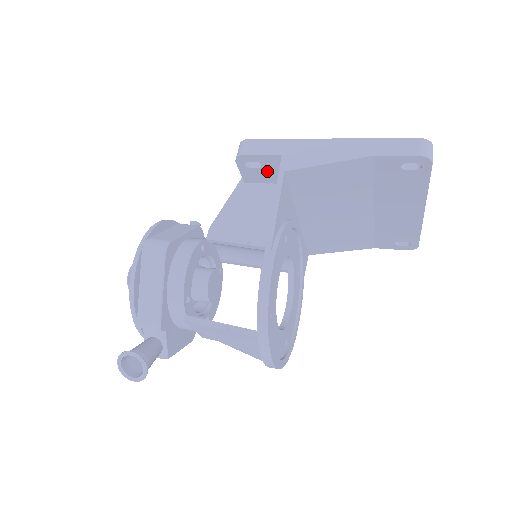
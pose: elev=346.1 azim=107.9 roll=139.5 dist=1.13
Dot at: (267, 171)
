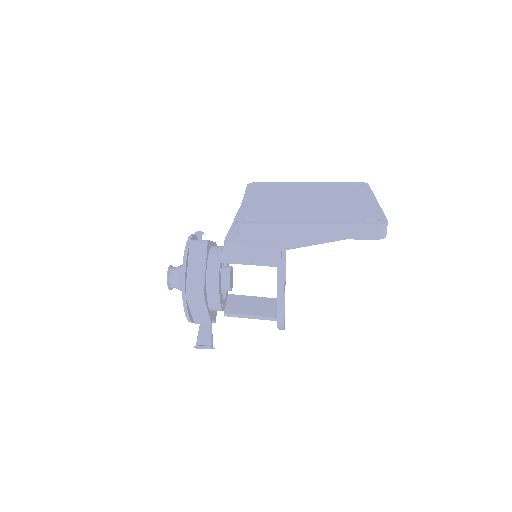
Dot at: occluded
